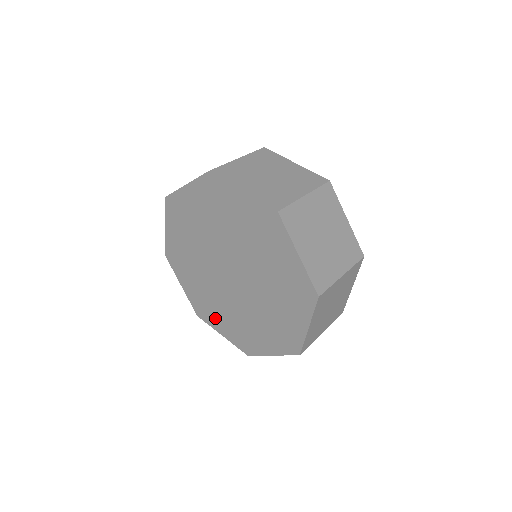
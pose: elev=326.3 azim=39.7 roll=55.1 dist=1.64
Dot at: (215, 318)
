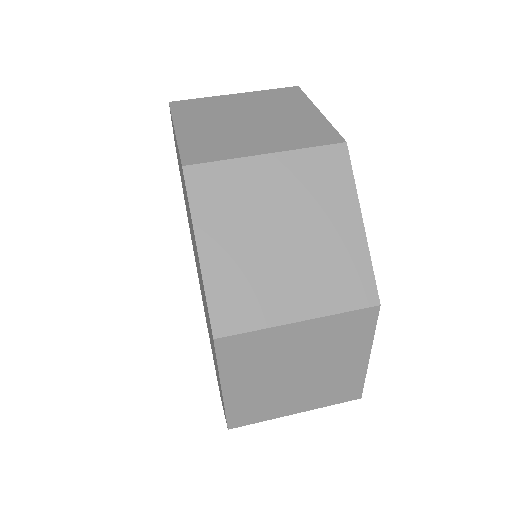
Dot at: occluded
